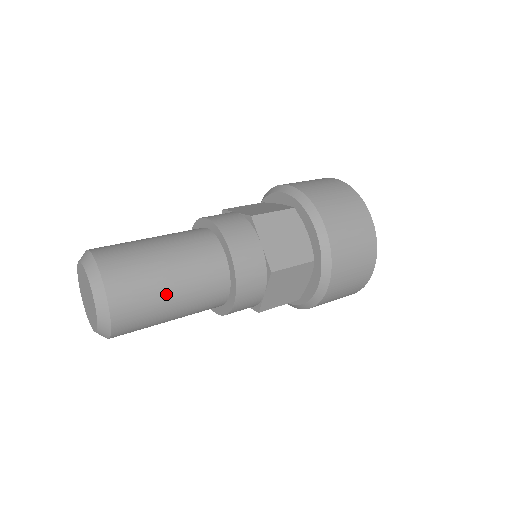
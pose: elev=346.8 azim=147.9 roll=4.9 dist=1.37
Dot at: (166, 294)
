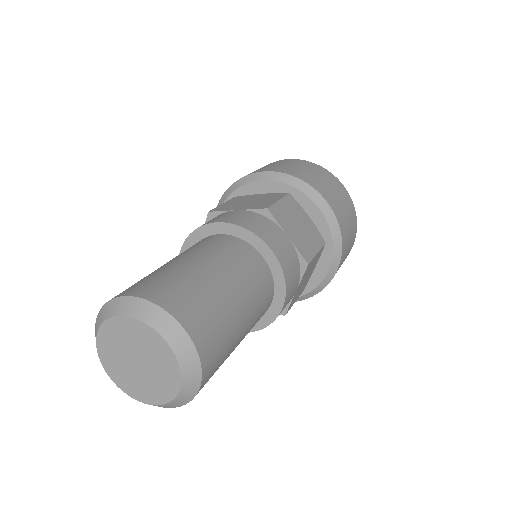
Dot at: (238, 321)
